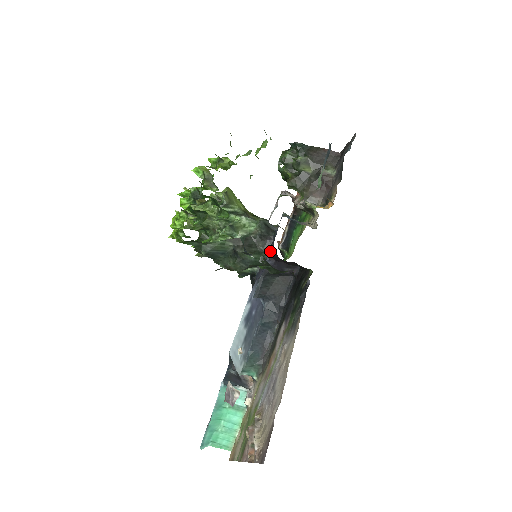
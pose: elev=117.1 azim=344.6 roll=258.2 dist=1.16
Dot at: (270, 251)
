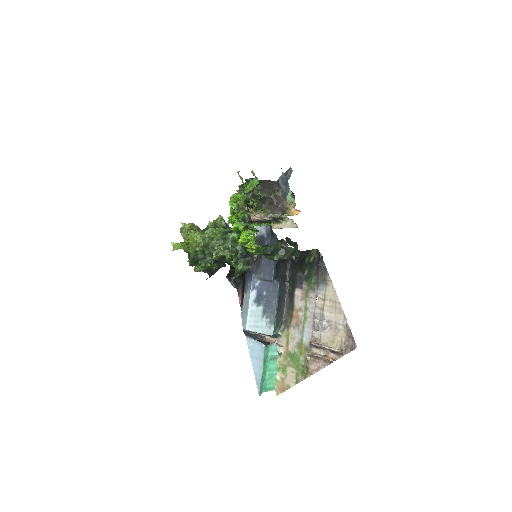
Dot at: occluded
